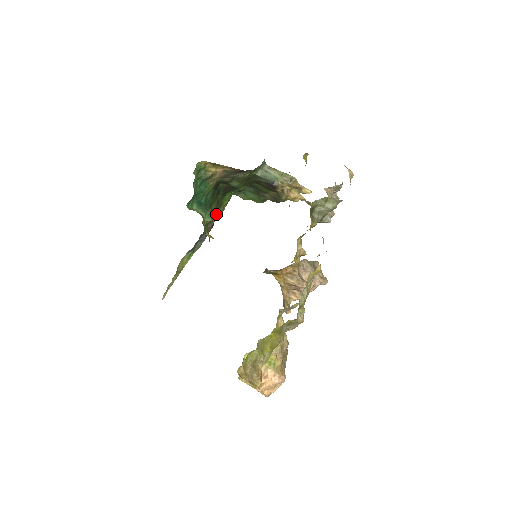
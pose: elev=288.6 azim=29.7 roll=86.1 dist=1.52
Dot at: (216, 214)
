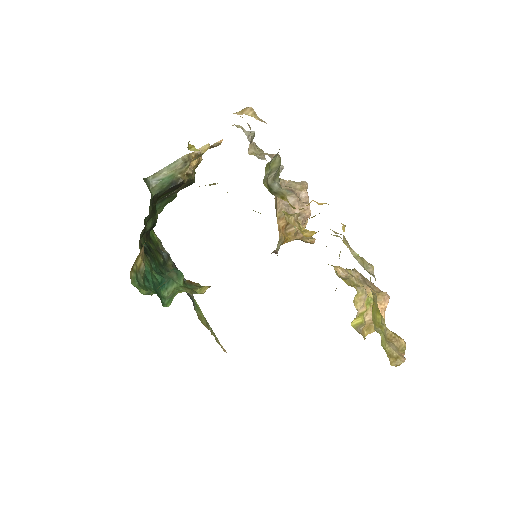
Dot at: (166, 257)
